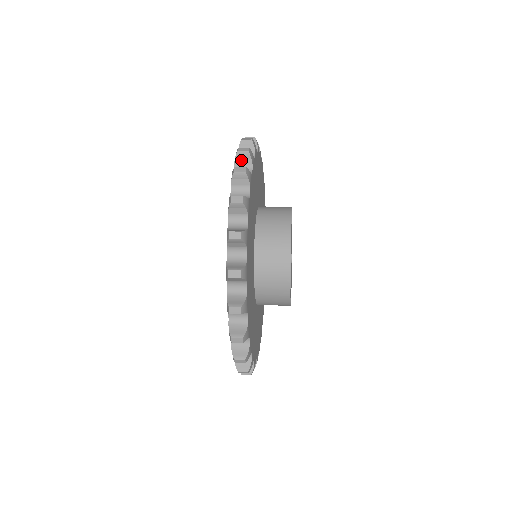
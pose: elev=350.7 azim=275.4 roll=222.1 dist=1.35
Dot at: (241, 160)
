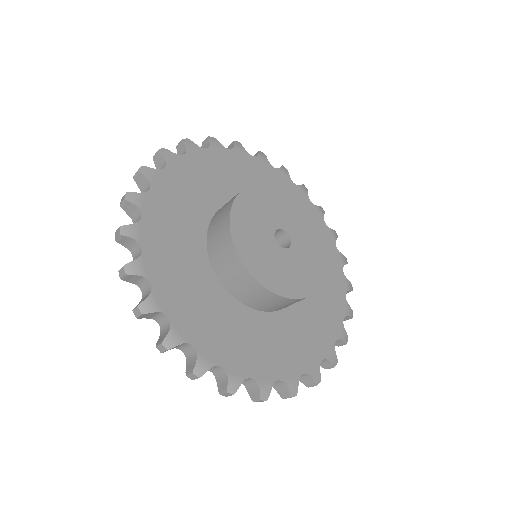
Dot at: occluded
